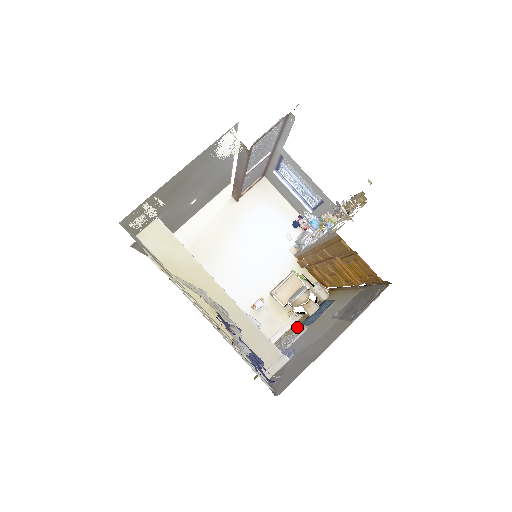
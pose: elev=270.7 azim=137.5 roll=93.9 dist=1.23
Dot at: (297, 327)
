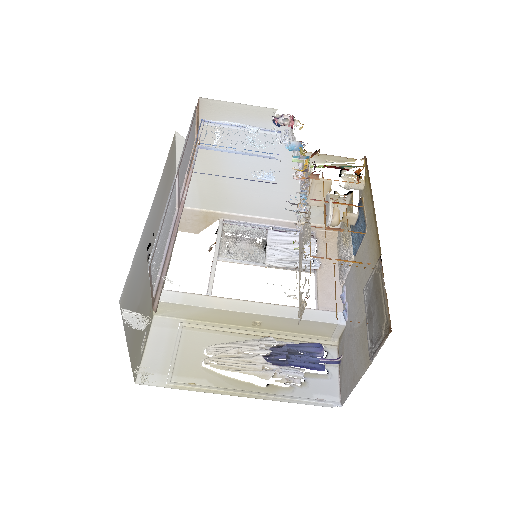
Dot at: (347, 234)
